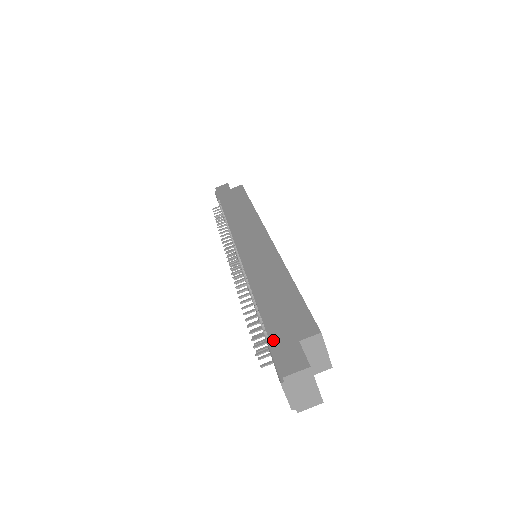
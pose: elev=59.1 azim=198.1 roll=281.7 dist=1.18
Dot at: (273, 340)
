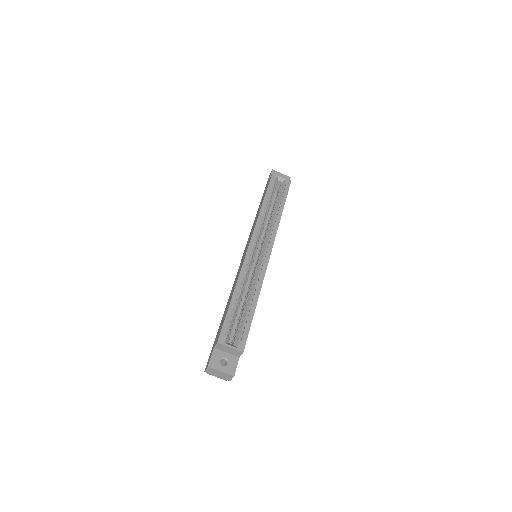
Dot at: (213, 345)
